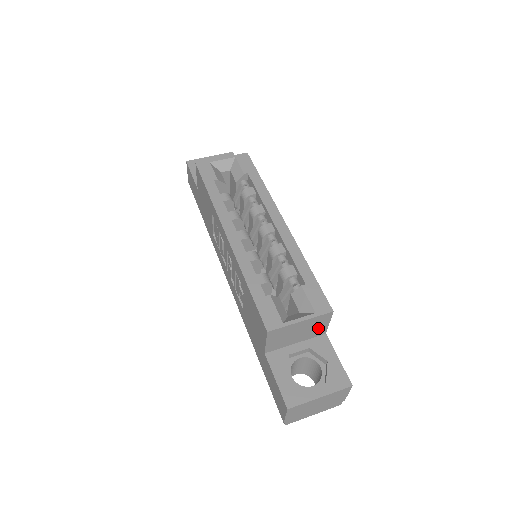
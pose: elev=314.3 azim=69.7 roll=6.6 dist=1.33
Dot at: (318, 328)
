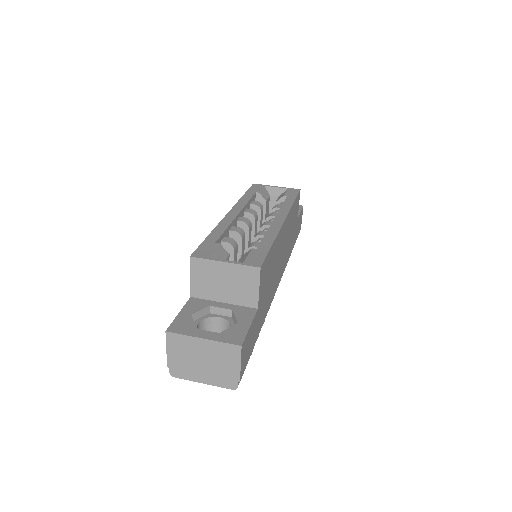
Dot at: (247, 290)
